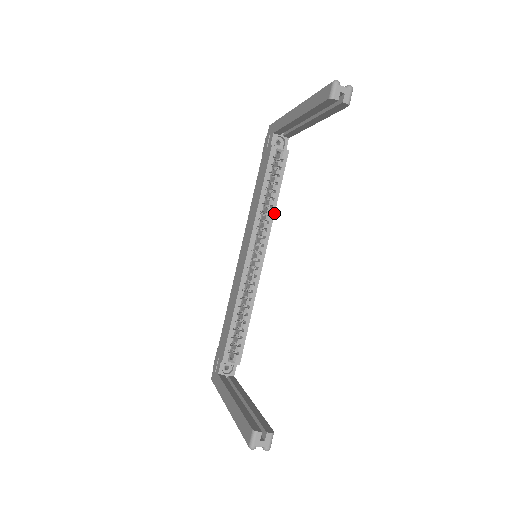
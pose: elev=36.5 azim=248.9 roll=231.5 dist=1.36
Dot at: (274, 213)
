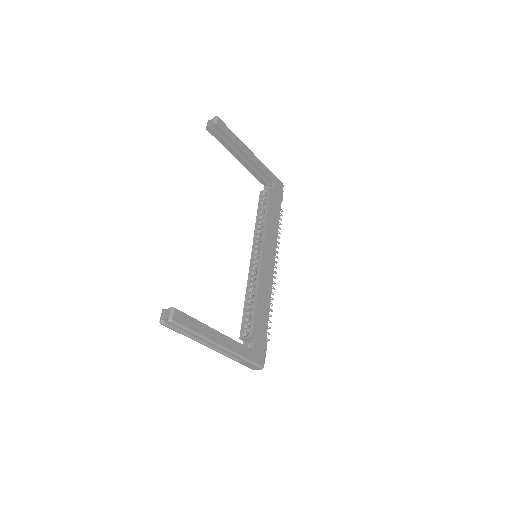
Dot at: (266, 225)
